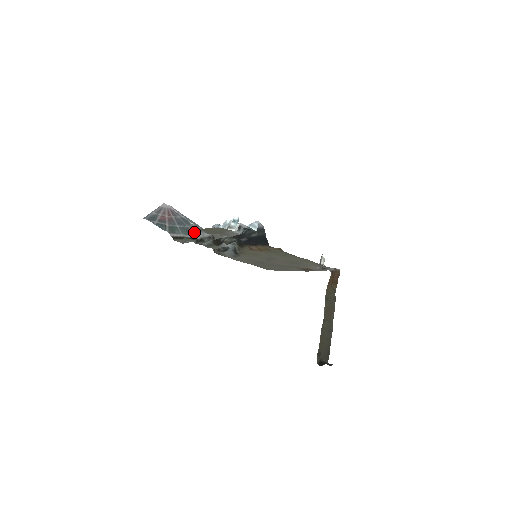
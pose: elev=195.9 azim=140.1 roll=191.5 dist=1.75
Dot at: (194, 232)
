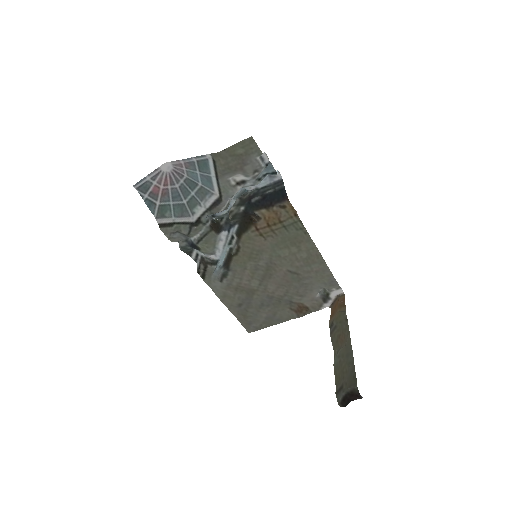
Dot at: (191, 209)
